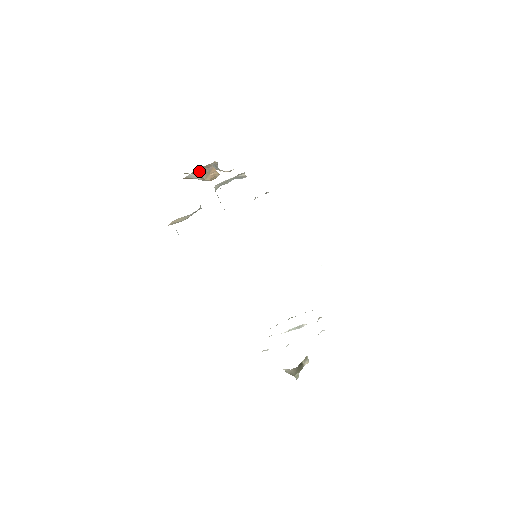
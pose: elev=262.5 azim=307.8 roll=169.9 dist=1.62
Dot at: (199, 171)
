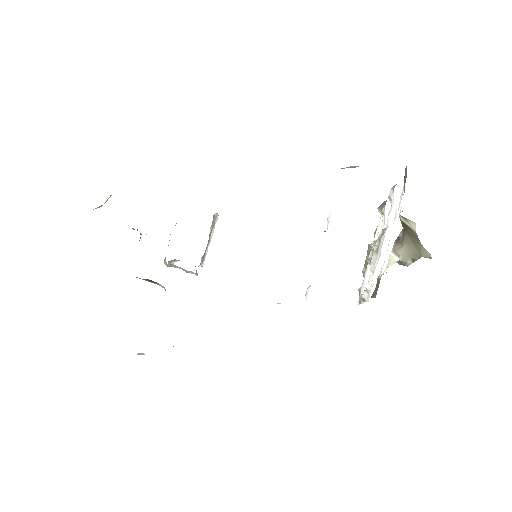
Dot at: occluded
